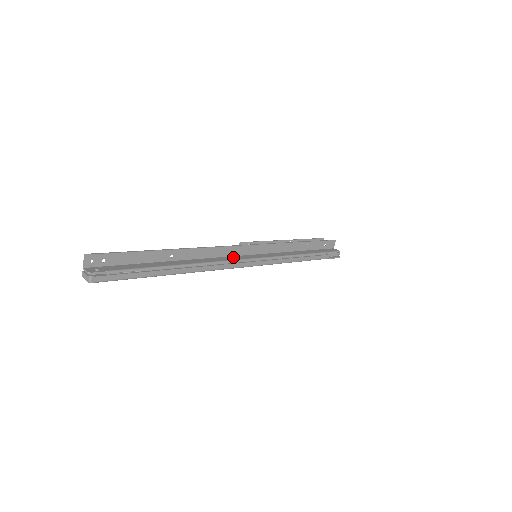
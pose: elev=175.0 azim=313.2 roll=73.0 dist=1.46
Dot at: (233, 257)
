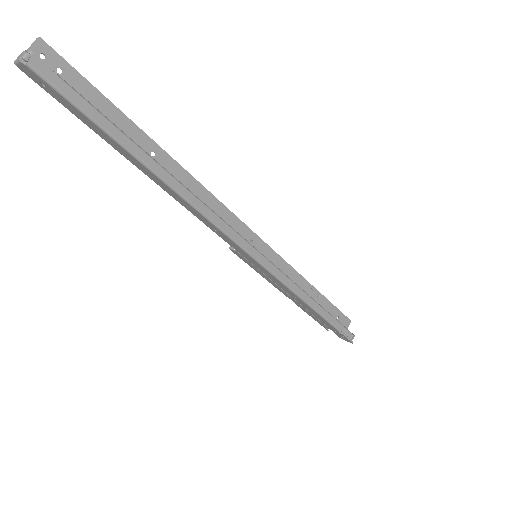
Dot at: occluded
